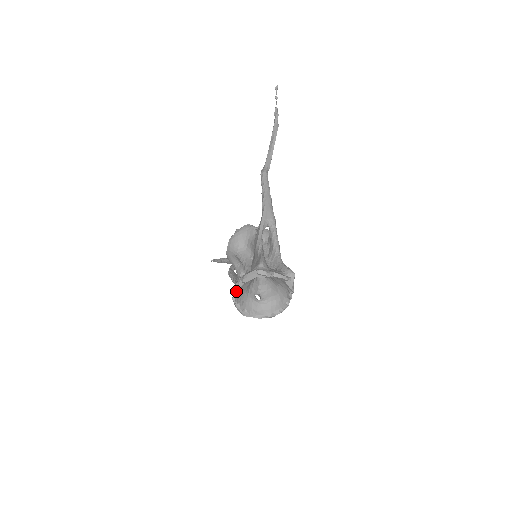
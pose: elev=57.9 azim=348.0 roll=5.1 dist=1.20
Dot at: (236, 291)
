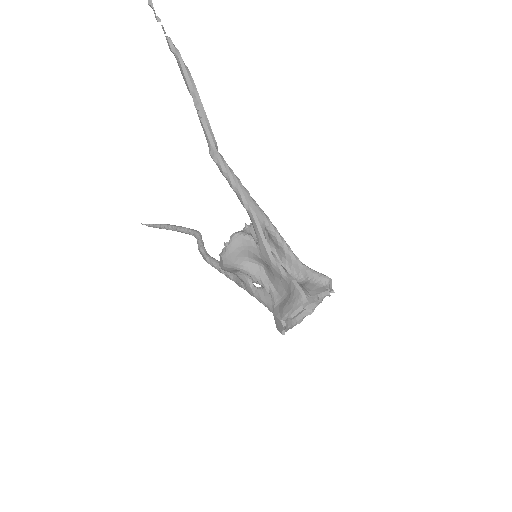
Dot at: (284, 328)
